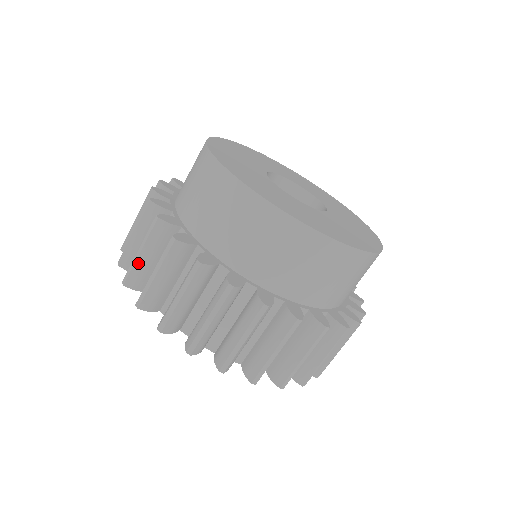
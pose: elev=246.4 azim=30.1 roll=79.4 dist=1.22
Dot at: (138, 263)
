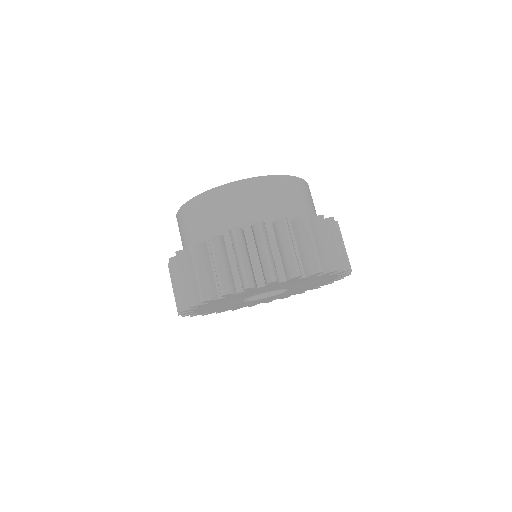
Dot at: (245, 265)
